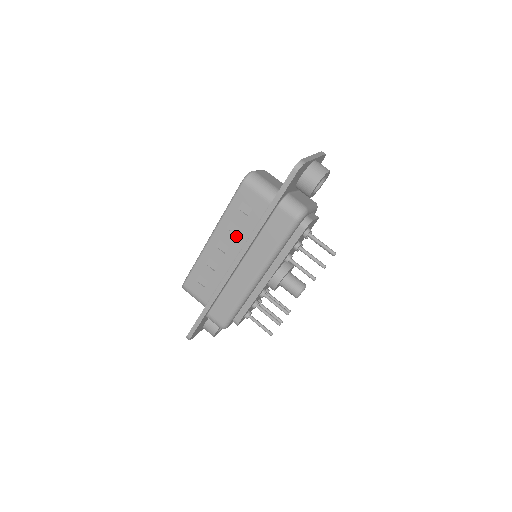
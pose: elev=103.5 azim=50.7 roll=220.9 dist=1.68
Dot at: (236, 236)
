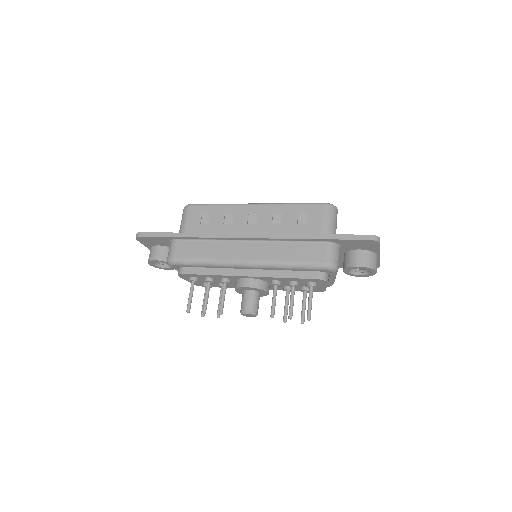
Dot at: (271, 224)
